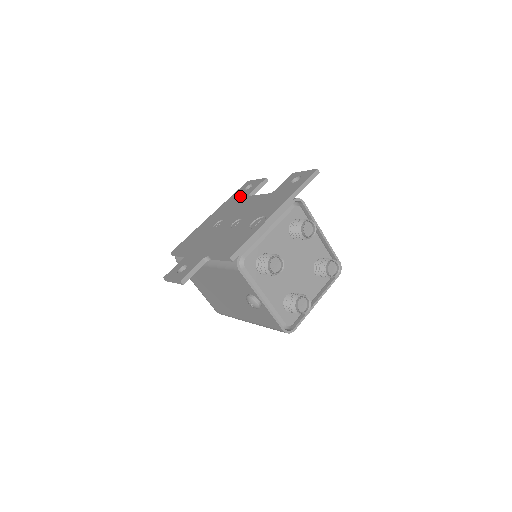
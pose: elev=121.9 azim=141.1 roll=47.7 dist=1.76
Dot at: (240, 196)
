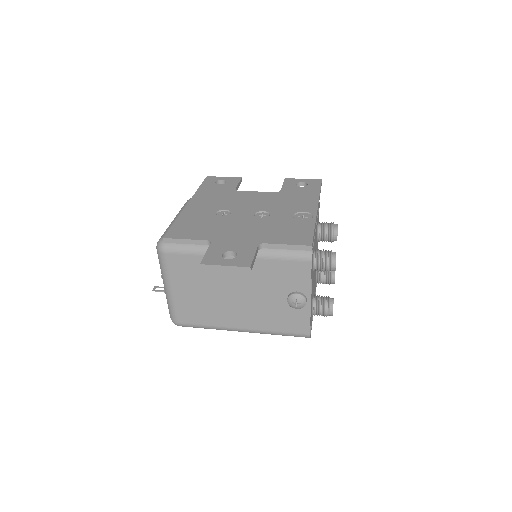
Dot at: (220, 189)
